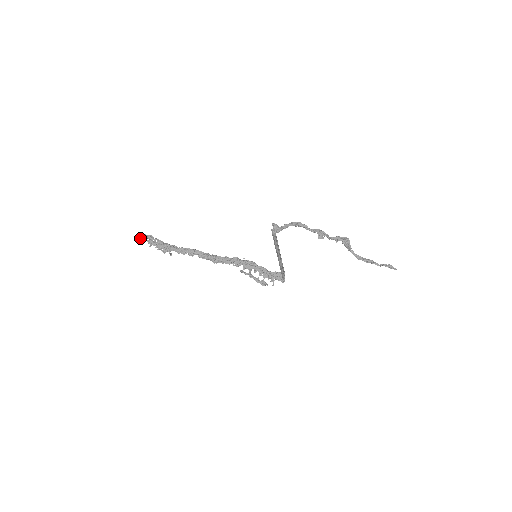
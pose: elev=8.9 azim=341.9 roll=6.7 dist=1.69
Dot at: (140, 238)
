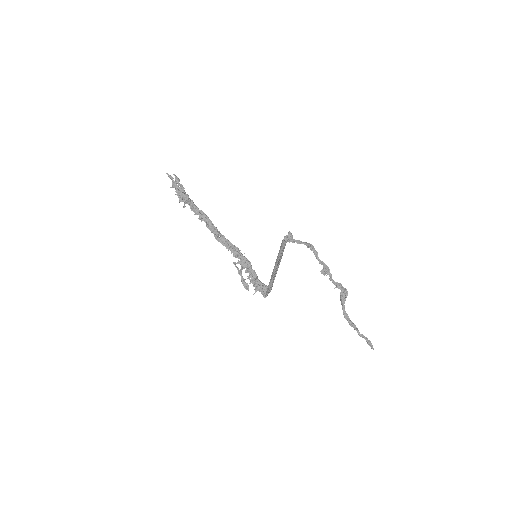
Dot at: (168, 175)
